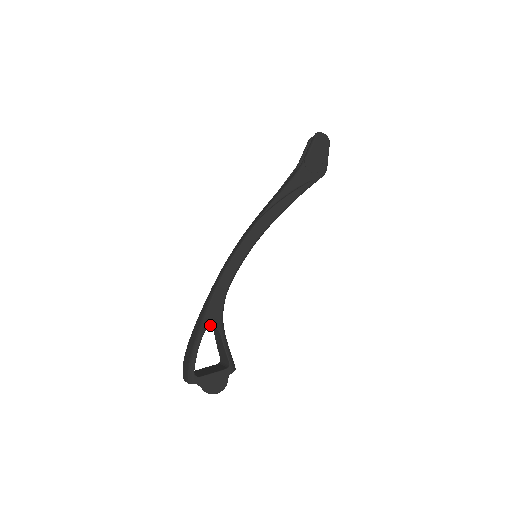
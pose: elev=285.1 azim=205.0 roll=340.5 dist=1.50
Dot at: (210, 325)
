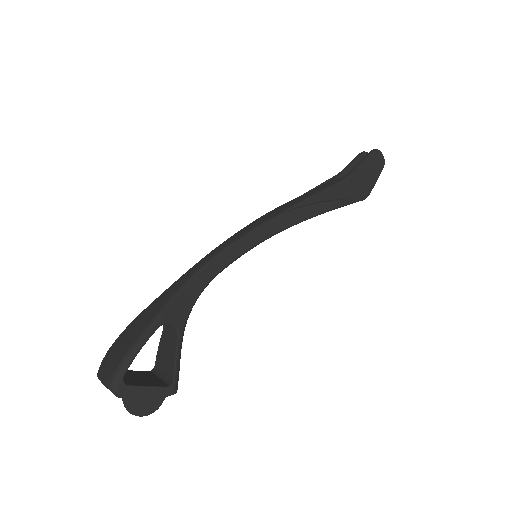
Dot at: (170, 320)
